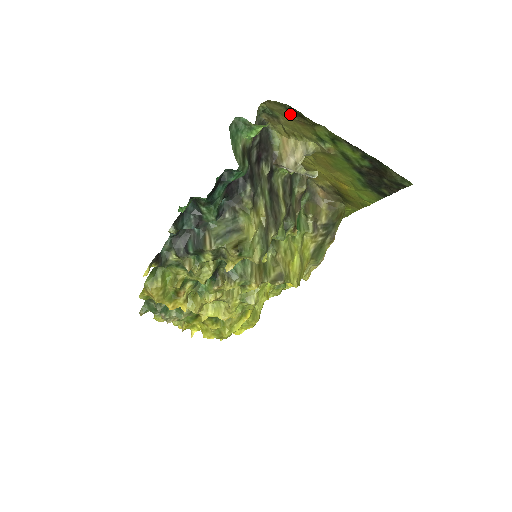
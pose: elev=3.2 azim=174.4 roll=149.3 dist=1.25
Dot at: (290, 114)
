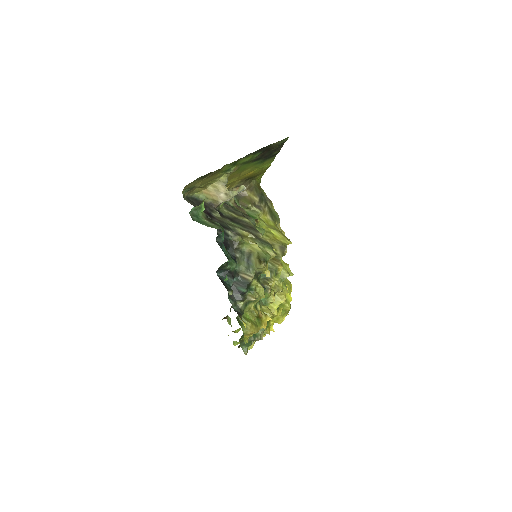
Dot at: (202, 179)
